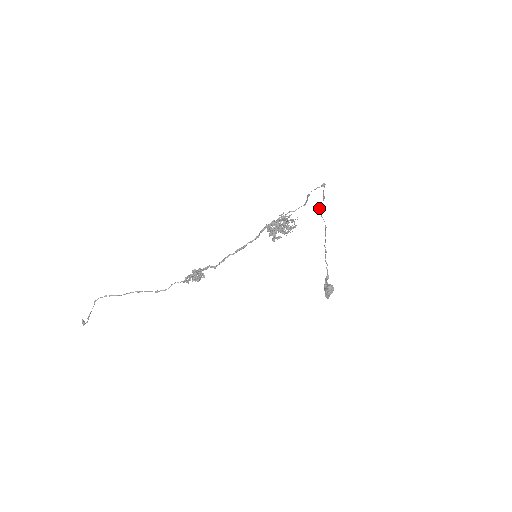
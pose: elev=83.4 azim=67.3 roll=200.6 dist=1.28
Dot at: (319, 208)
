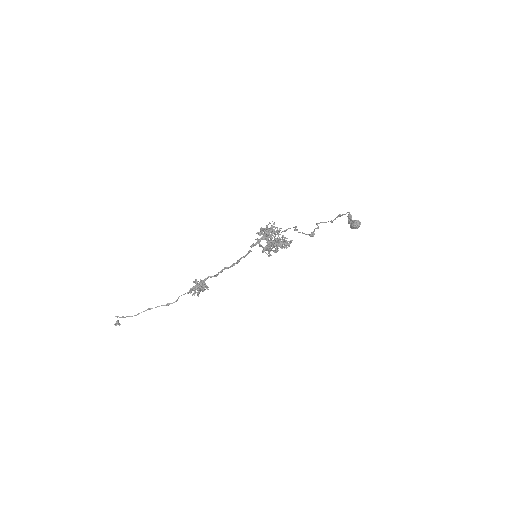
Dot at: occluded
